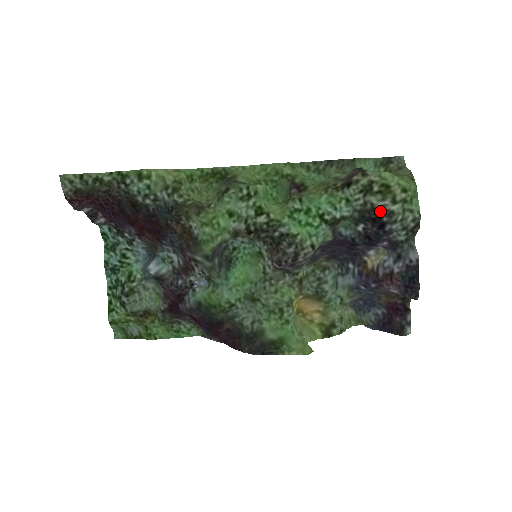
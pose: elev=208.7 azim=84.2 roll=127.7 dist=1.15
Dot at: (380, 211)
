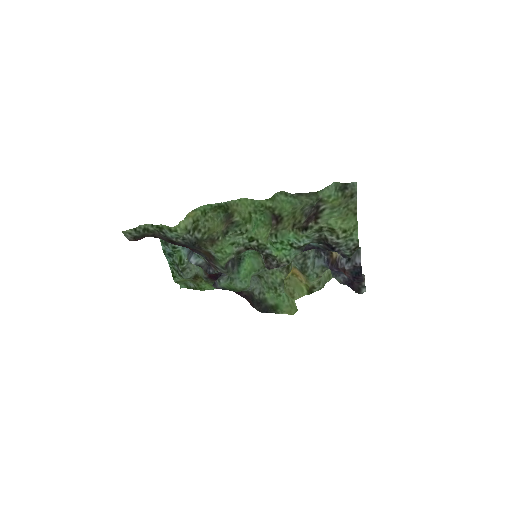
Dot at: (330, 242)
